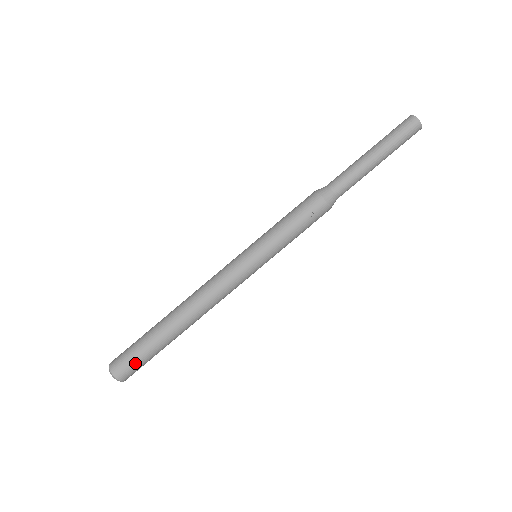
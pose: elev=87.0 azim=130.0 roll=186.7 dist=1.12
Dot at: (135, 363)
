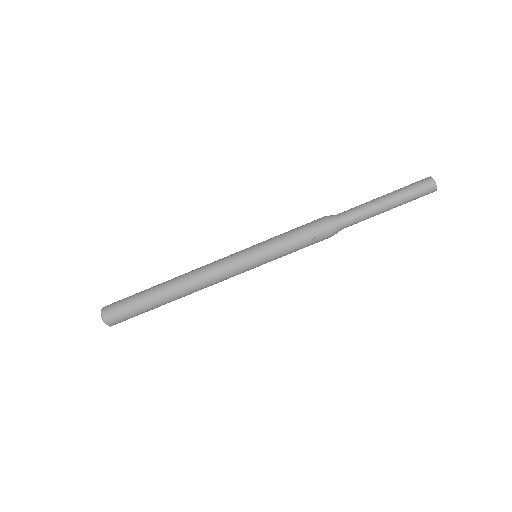
Dot at: (125, 315)
